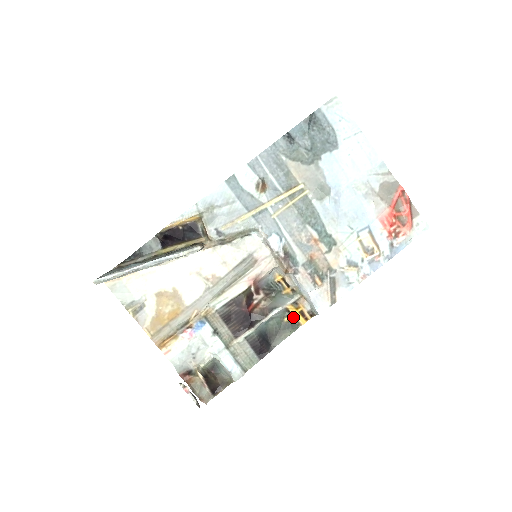
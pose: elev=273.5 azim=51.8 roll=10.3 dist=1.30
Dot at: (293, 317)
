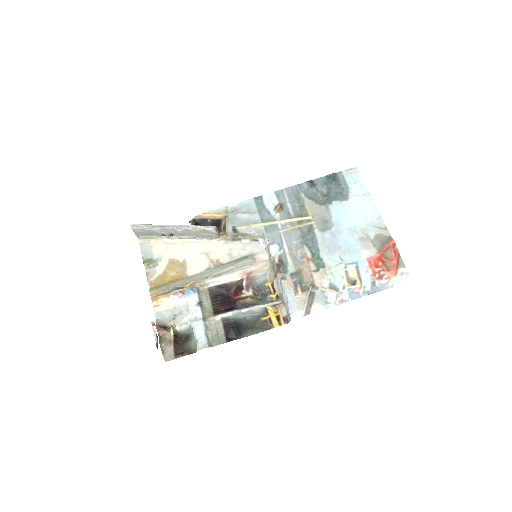
Dot at: (269, 318)
